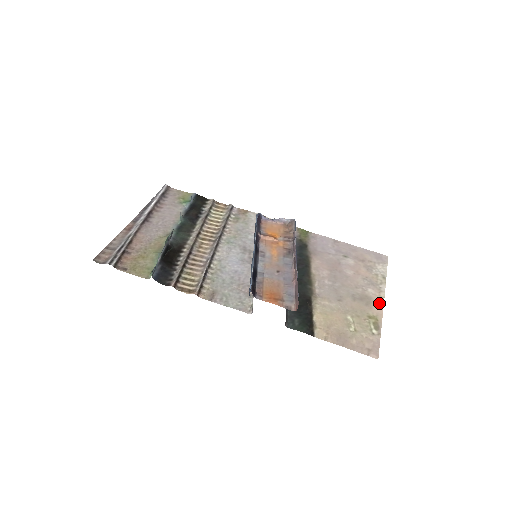
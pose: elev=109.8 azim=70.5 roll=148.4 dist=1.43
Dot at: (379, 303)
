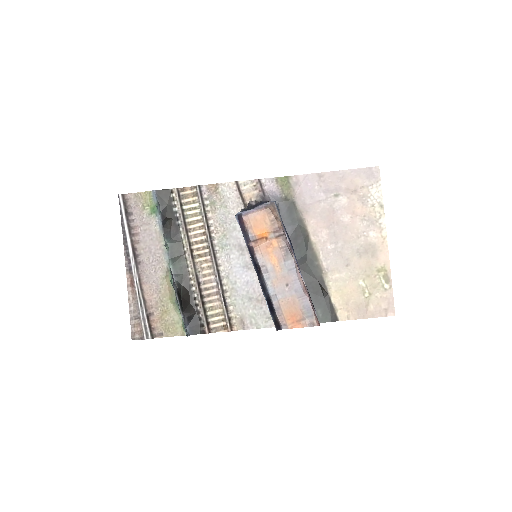
Dot at: (383, 247)
